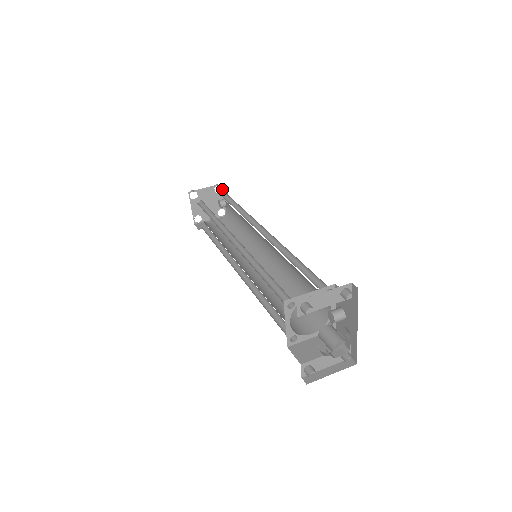
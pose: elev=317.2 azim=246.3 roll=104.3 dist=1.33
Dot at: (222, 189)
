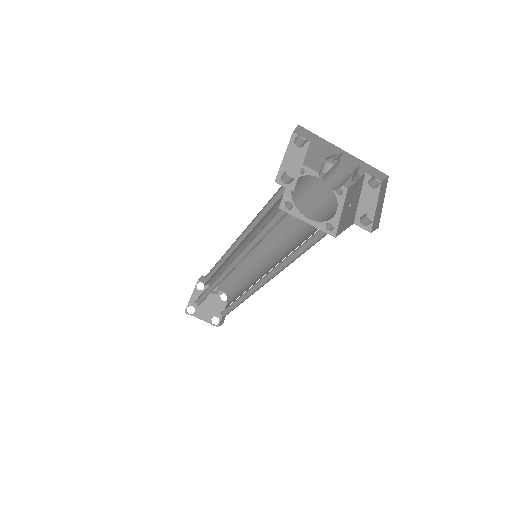
Dot at: (203, 283)
